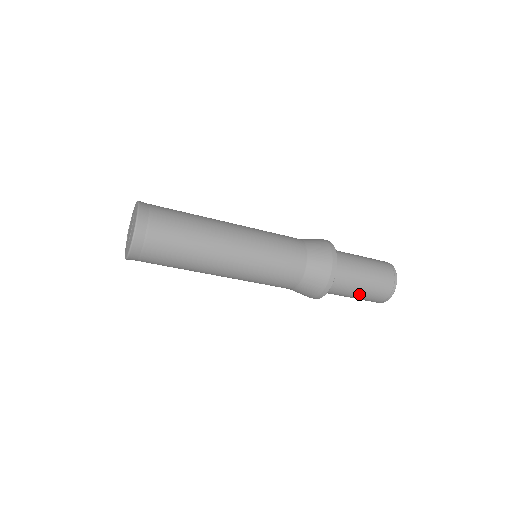
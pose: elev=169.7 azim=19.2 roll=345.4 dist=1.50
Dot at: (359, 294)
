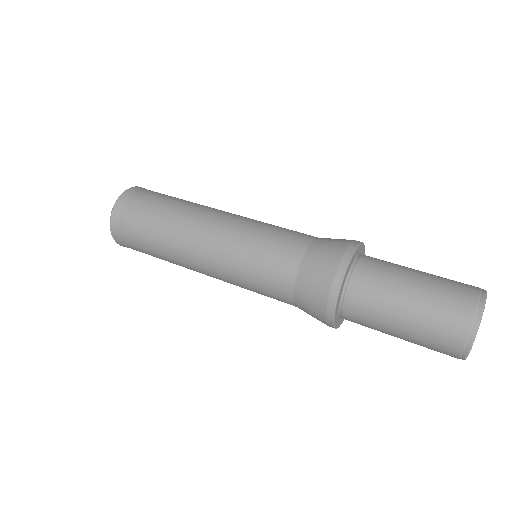
Dot at: (406, 319)
